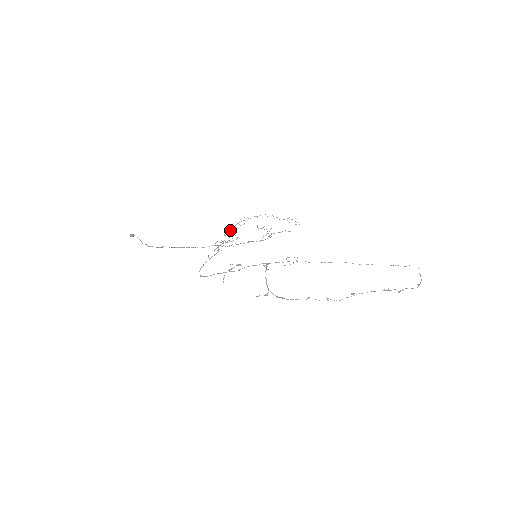
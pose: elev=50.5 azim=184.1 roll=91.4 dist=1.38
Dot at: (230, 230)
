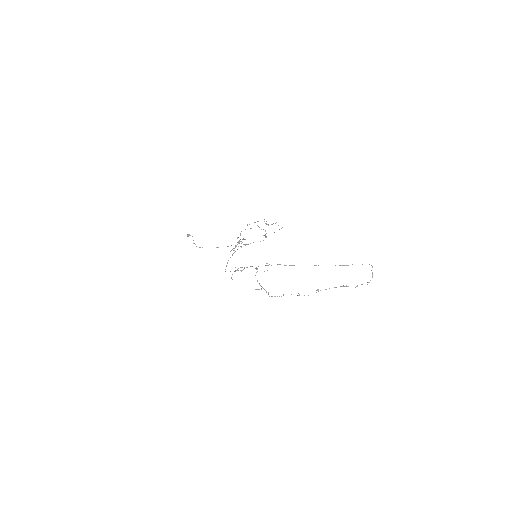
Dot at: occluded
